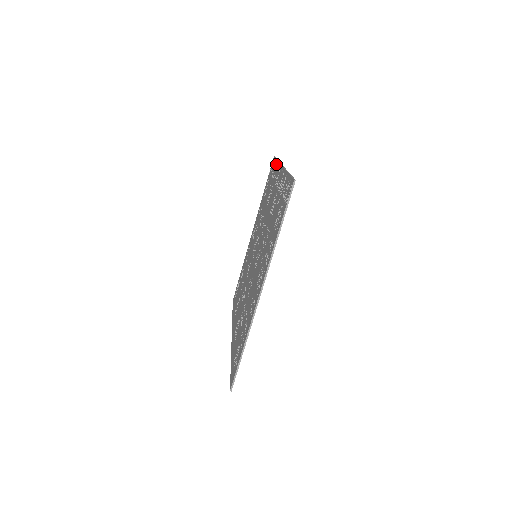
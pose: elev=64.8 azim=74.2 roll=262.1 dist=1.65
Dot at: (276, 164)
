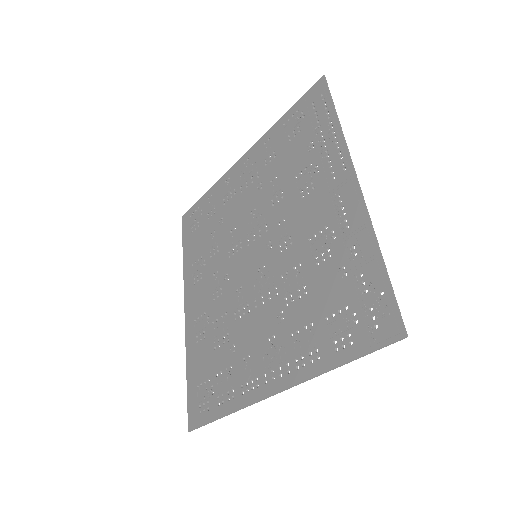
Dot at: (334, 127)
